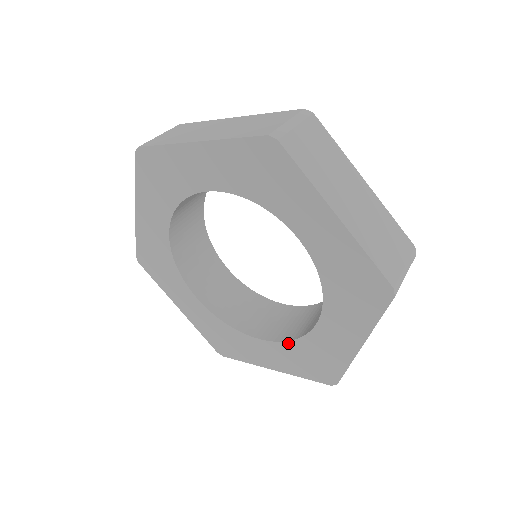
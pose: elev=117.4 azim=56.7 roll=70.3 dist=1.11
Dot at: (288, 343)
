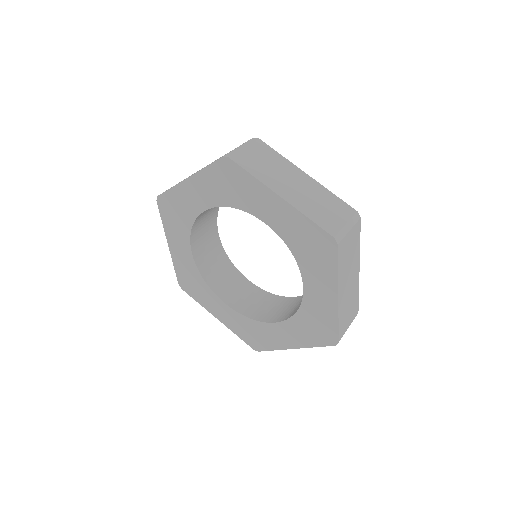
Dot at: (293, 317)
